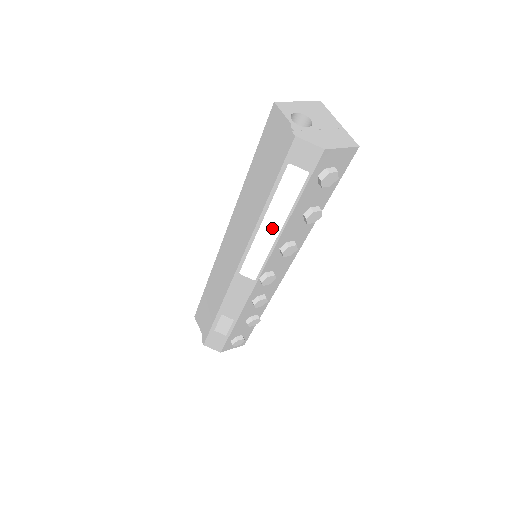
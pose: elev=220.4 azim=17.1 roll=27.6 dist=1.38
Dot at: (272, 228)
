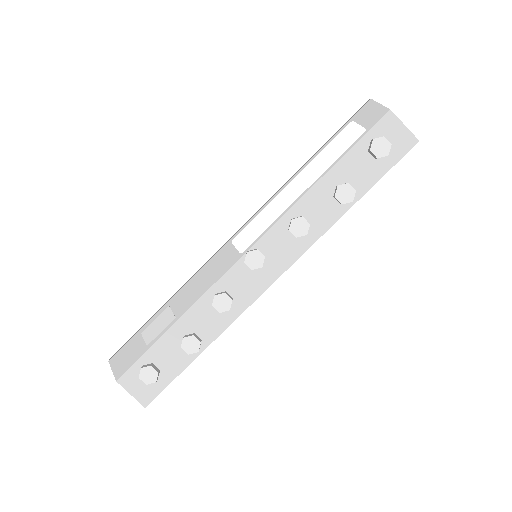
Dot at: (300, 186)
